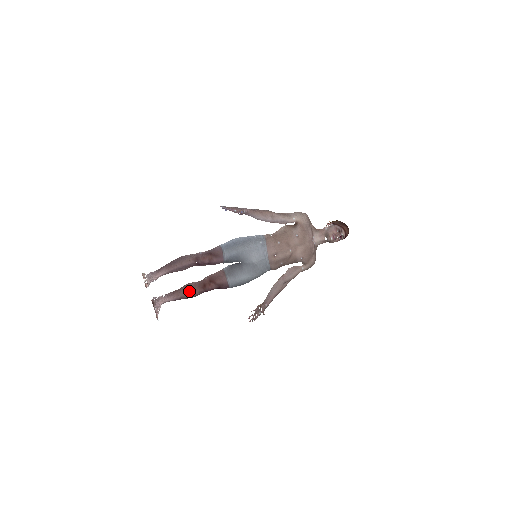
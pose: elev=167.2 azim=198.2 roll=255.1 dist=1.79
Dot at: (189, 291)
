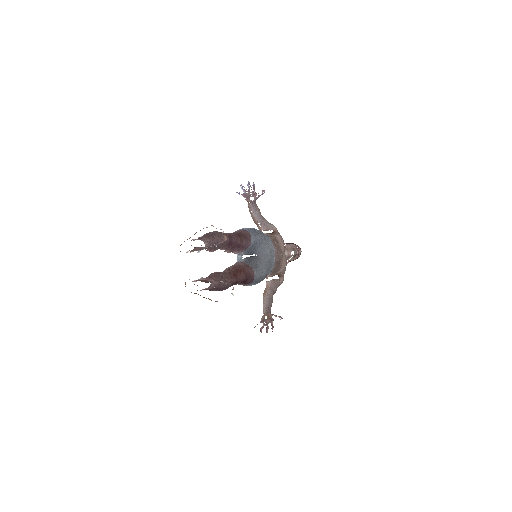
Dot at: (223, 278)
